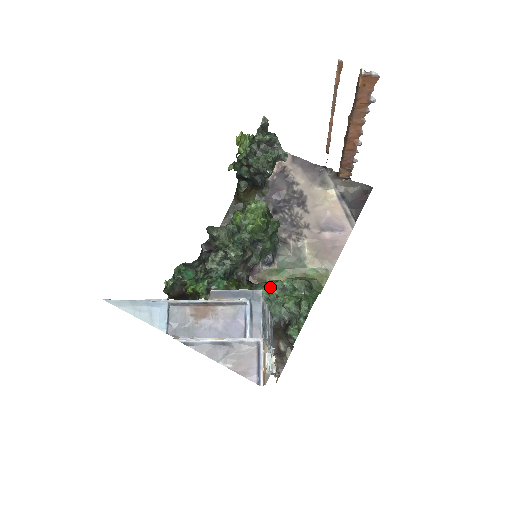
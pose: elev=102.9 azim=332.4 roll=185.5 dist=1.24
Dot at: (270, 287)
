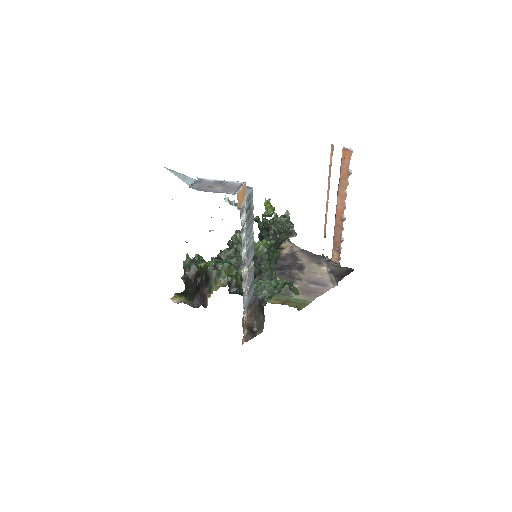
Dot at: (260, 280)
